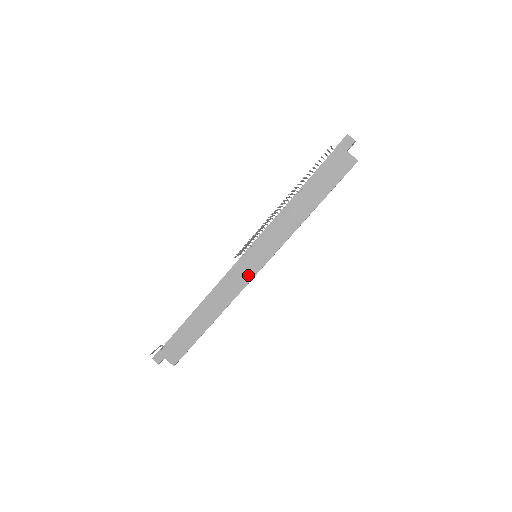
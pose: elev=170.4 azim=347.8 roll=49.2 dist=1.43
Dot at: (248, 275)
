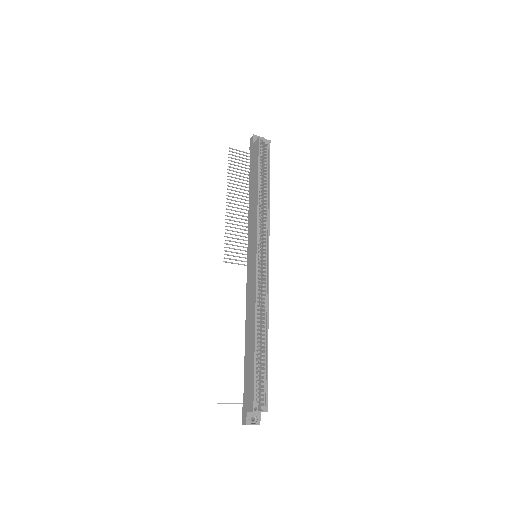
Dot at: (254, 271)
